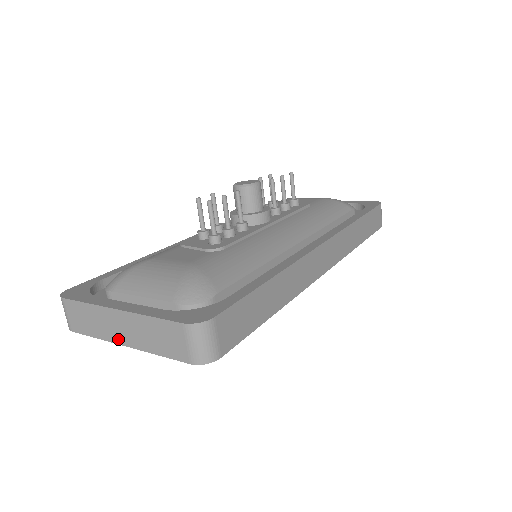
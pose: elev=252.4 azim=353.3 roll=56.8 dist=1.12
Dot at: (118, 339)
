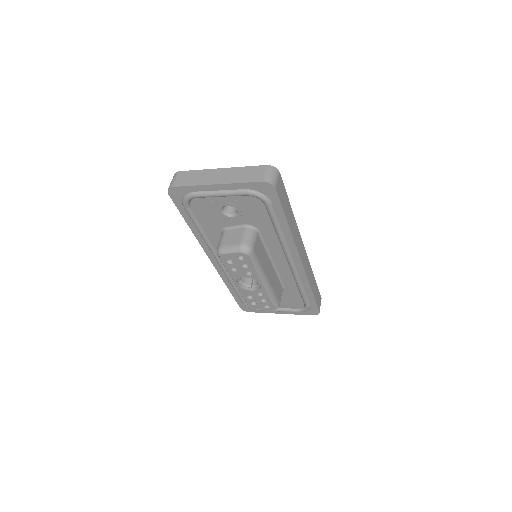
Dot at: (213, 182)
